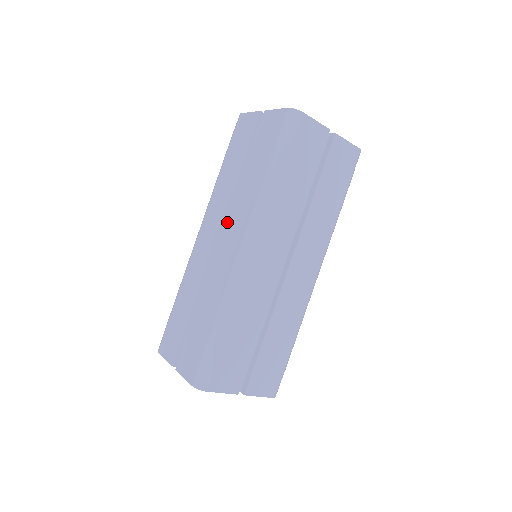
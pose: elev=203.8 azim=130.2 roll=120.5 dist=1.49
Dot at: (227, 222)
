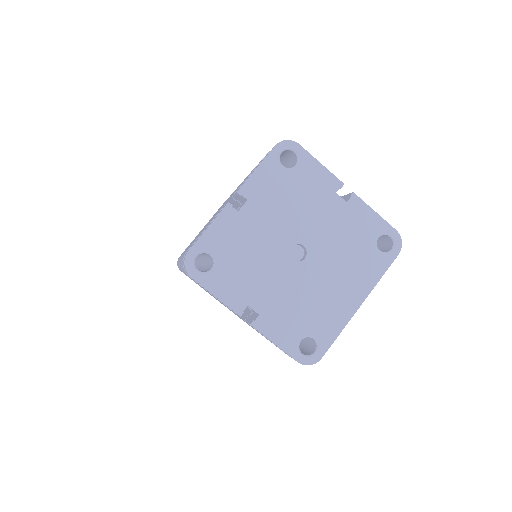
Dot at: occluded
